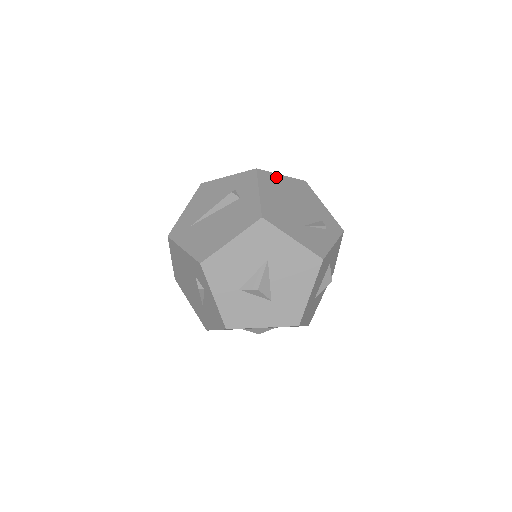
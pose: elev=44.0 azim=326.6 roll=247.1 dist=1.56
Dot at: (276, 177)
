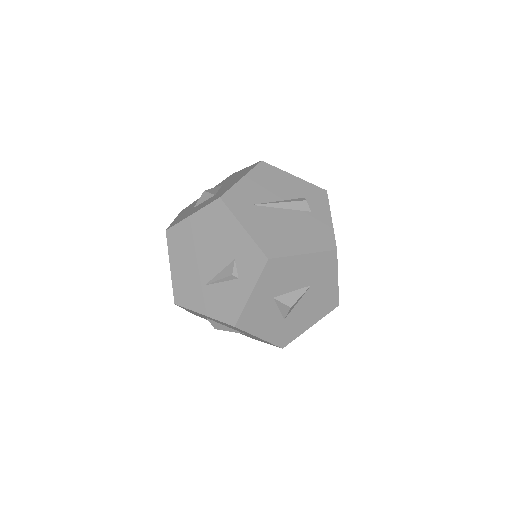
Dot at: occluded
